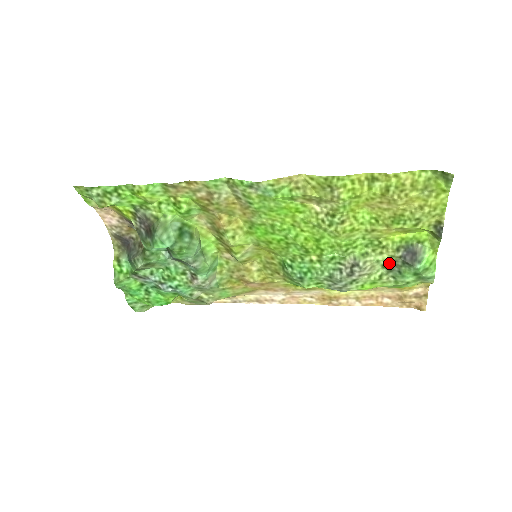
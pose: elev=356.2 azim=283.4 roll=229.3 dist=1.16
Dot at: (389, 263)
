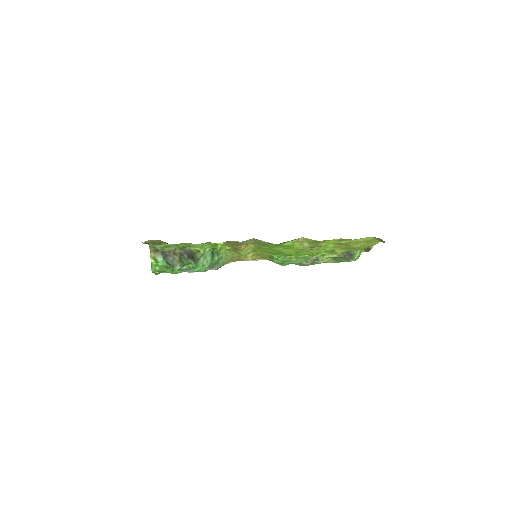
Dot at: (335, 257)
